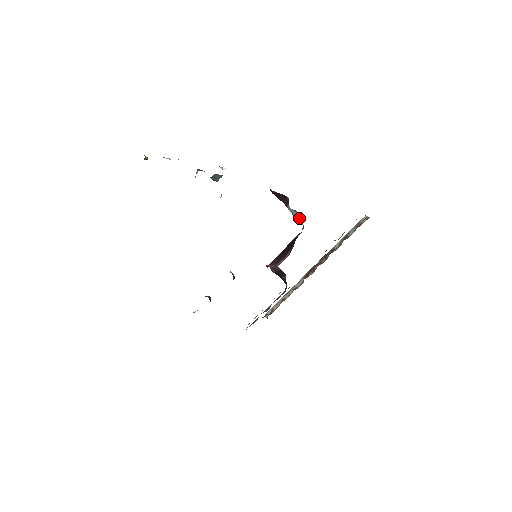
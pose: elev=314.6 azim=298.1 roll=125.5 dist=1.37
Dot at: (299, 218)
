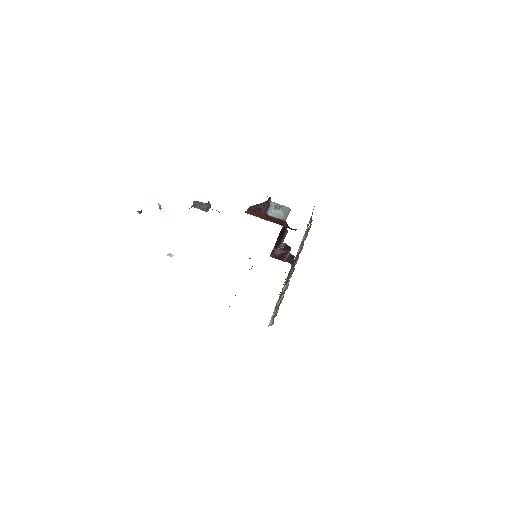
Dot at: (279, 215)
